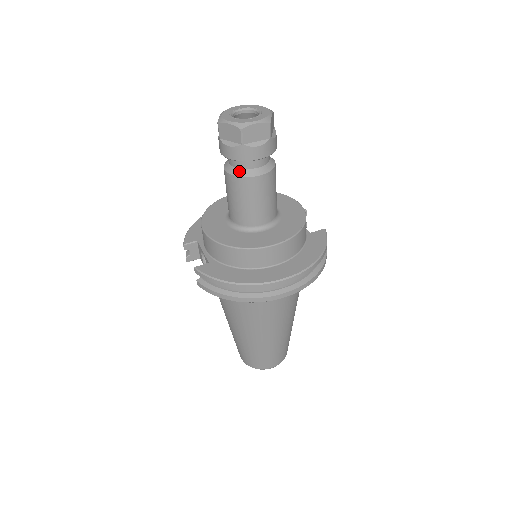
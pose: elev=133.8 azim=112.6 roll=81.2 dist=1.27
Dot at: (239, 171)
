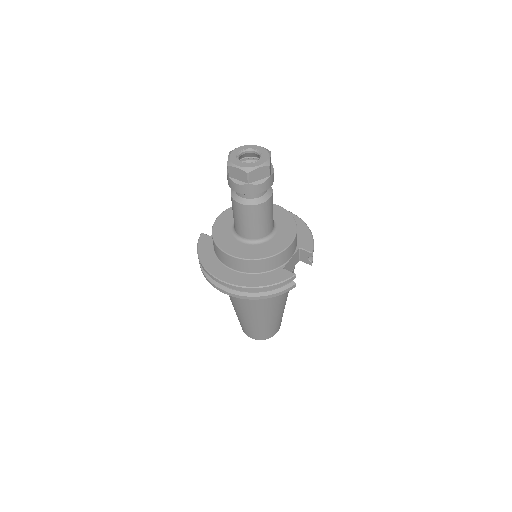
Dot at: (233, 192)
